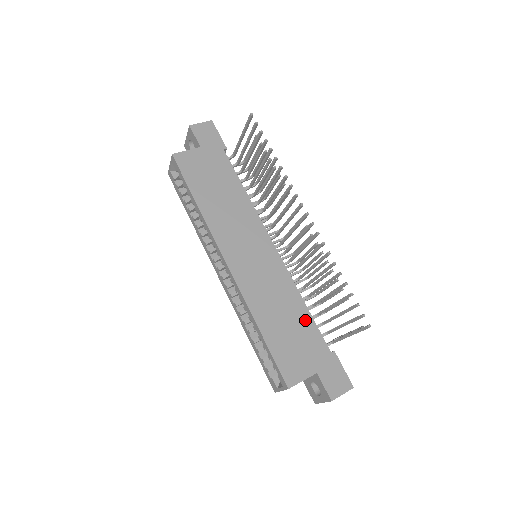
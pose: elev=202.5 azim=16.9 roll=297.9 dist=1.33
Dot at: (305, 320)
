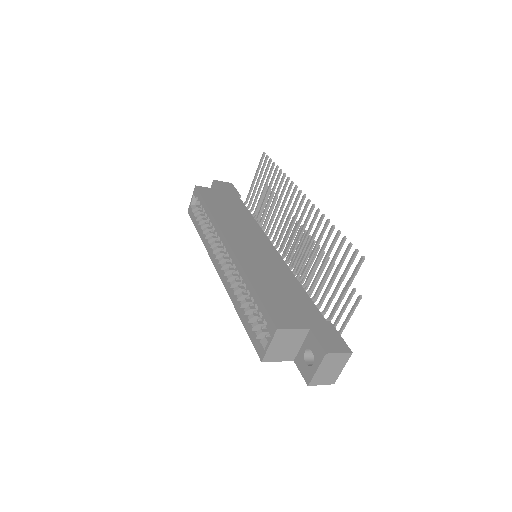
Dot at: (300, 293)
